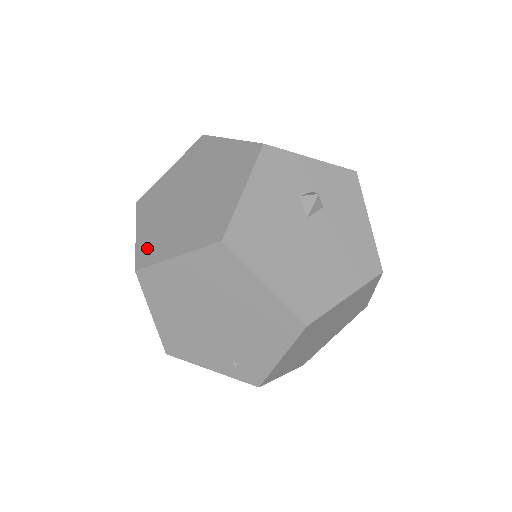
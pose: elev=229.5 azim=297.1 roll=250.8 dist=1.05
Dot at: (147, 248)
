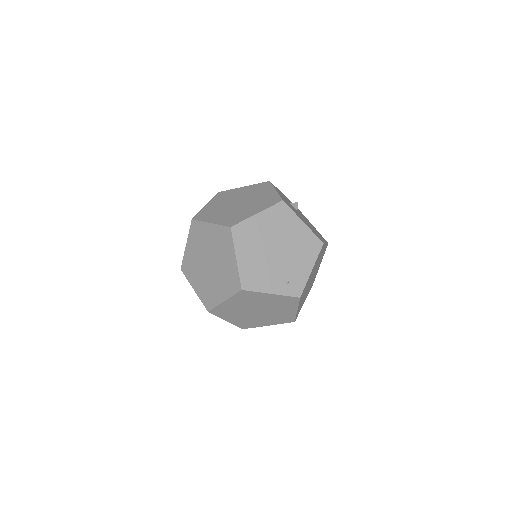
Dot at: (229, 220)
